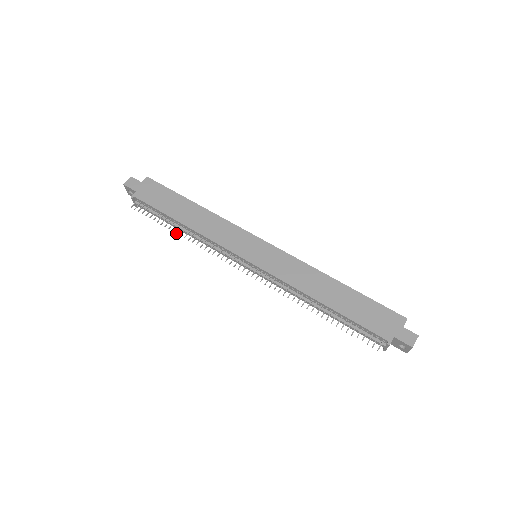
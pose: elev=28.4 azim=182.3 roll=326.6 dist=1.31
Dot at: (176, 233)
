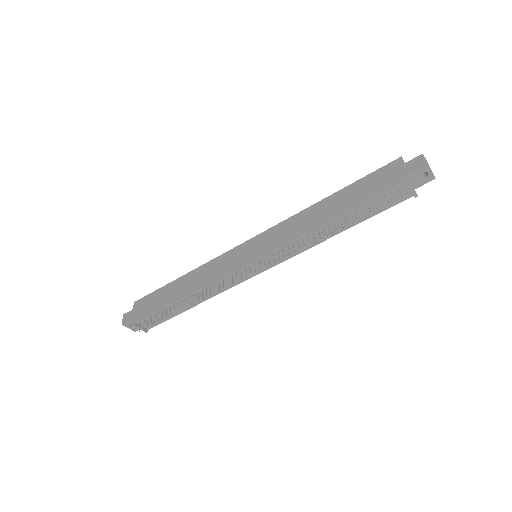
Dot at: (185, 308)
